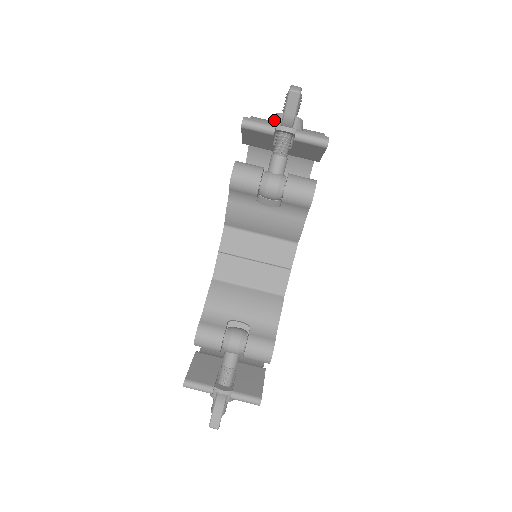
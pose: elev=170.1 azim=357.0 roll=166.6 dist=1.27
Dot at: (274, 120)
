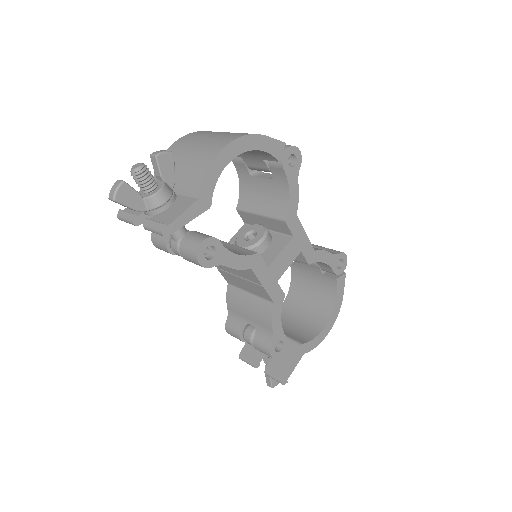
Dot at: occluded
